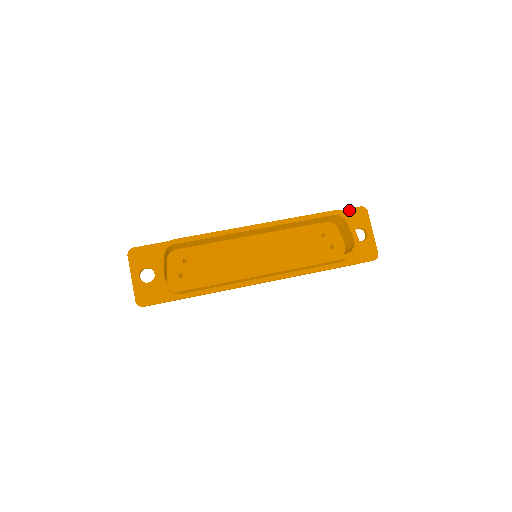
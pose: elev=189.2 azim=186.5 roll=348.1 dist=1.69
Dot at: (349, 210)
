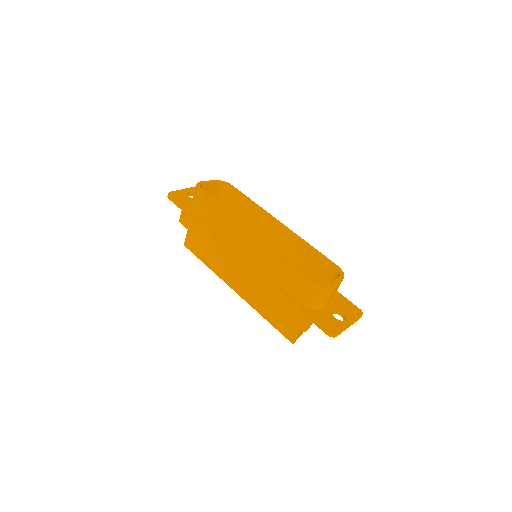
Dot at: (349, 301)
